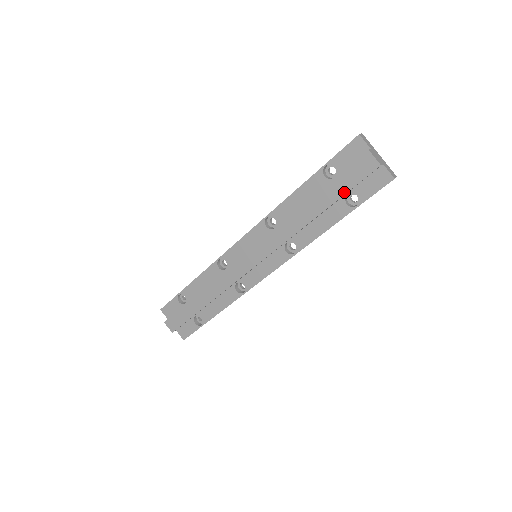
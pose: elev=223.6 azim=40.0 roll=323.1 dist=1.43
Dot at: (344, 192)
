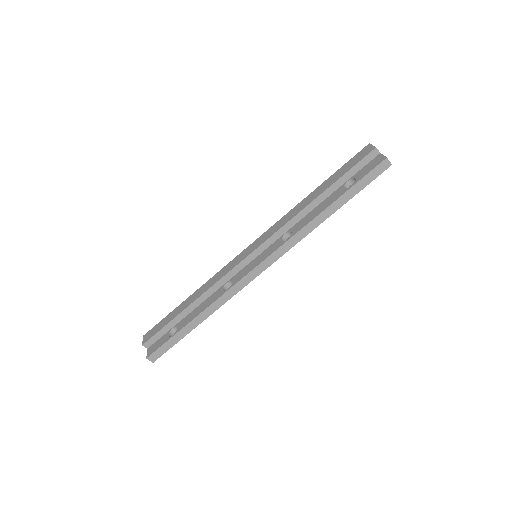
Dot at: (343, 174)
